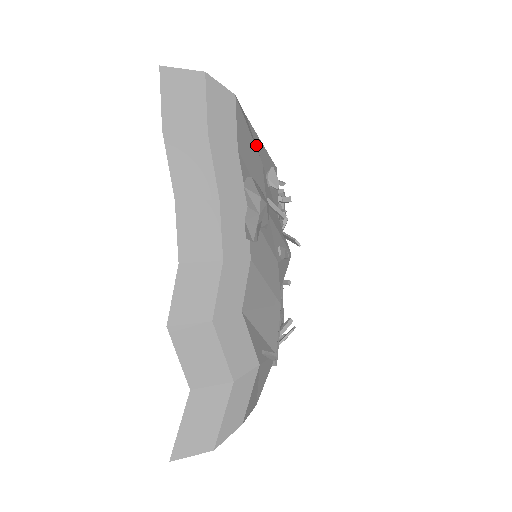
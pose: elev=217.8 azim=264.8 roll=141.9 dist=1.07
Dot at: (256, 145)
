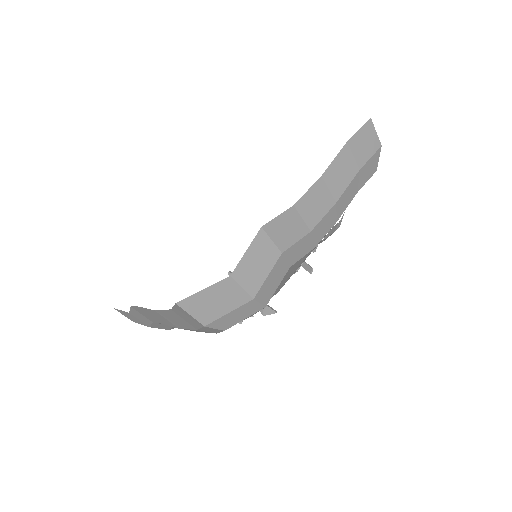
Dot at: occluded
